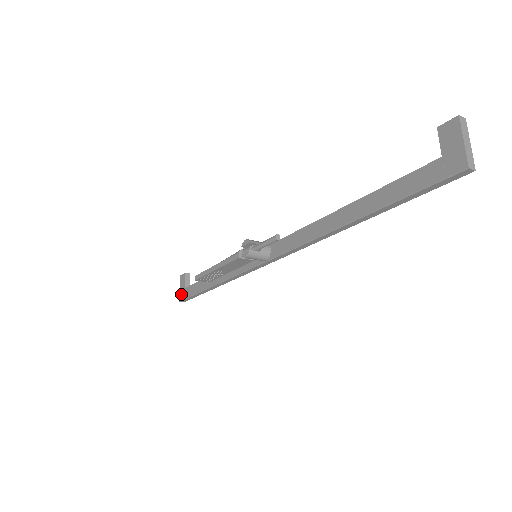
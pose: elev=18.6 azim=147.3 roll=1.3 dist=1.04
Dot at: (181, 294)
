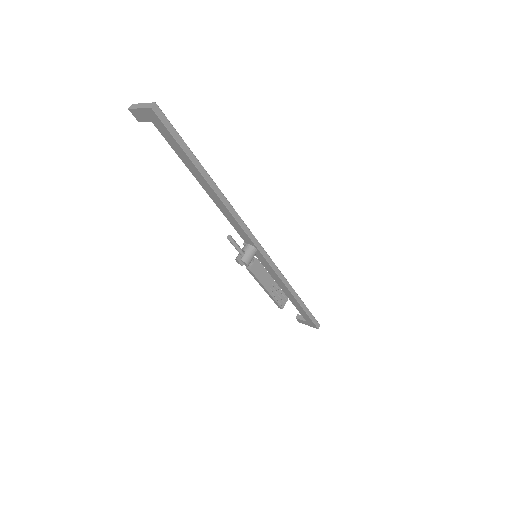
Dot at: (312, 326)
